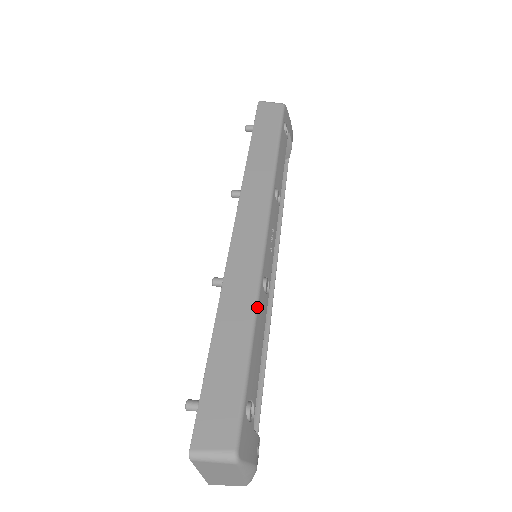
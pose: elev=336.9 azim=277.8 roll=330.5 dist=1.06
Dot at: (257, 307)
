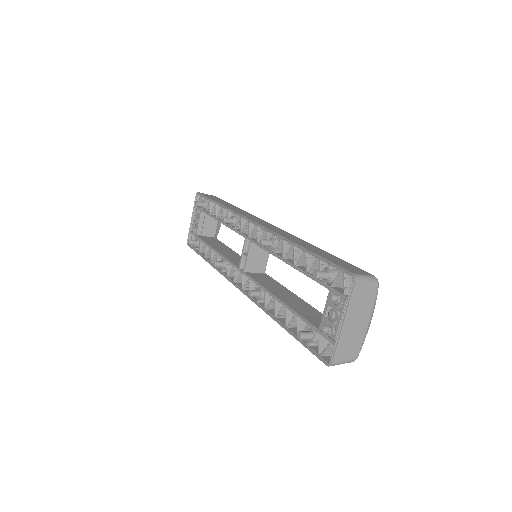
Dot at: occluded
